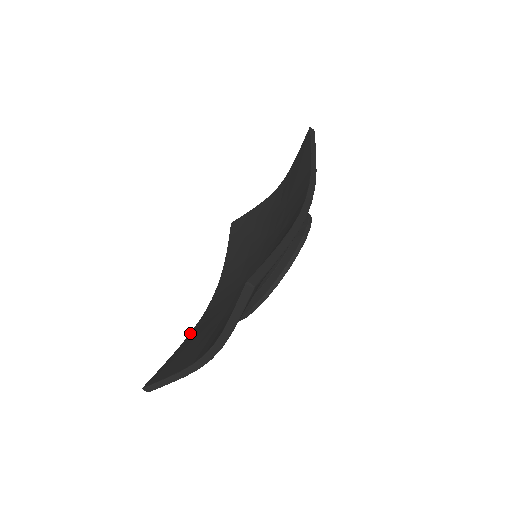
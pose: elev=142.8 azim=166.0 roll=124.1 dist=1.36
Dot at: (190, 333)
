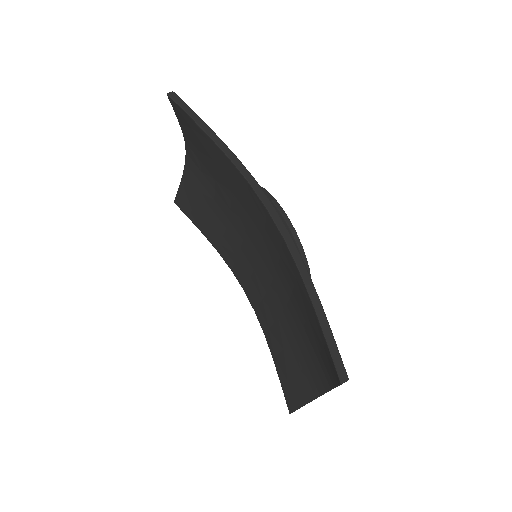
Dot at: (266, 338)
